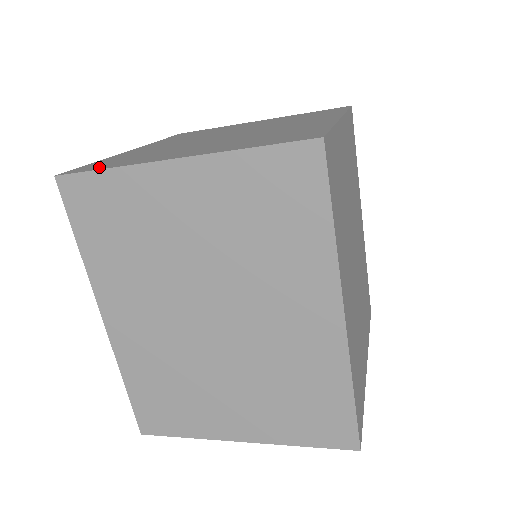
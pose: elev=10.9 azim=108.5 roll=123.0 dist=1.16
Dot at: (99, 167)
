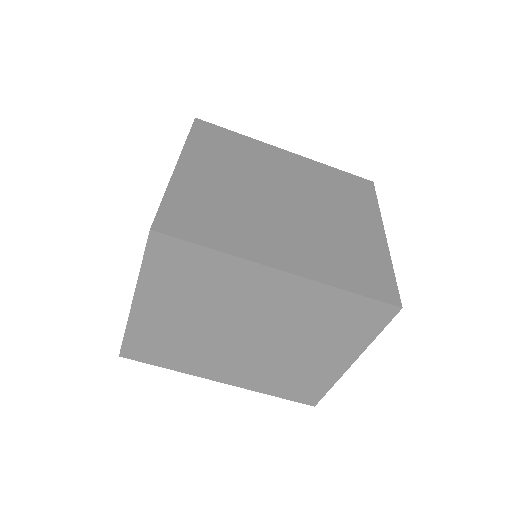
Dot at: occluded
